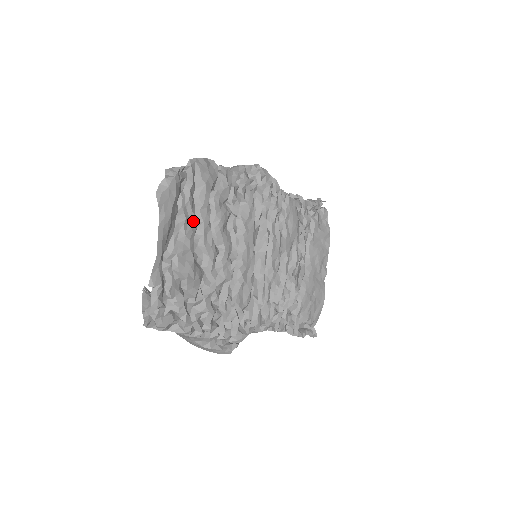
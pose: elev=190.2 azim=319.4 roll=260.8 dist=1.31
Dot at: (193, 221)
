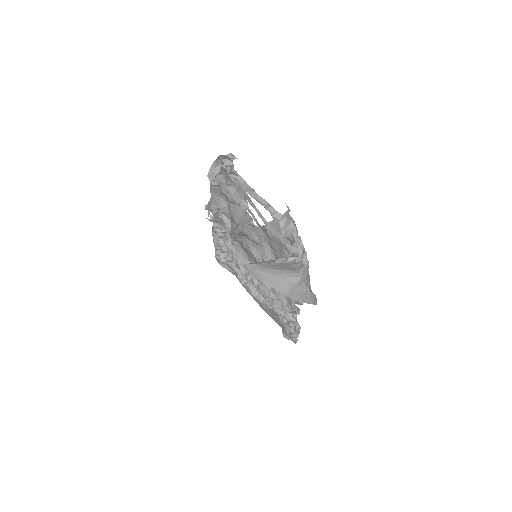
Dot at: occluded
